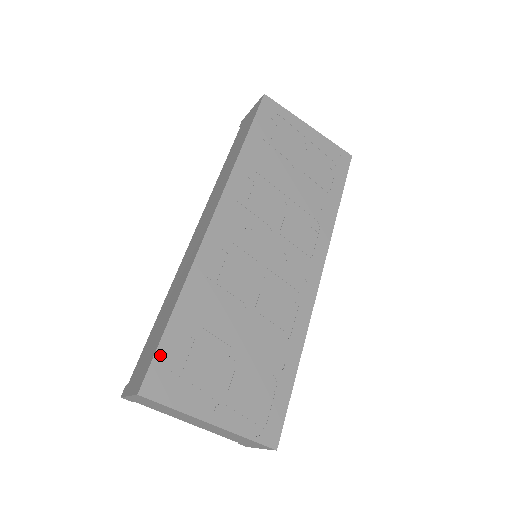
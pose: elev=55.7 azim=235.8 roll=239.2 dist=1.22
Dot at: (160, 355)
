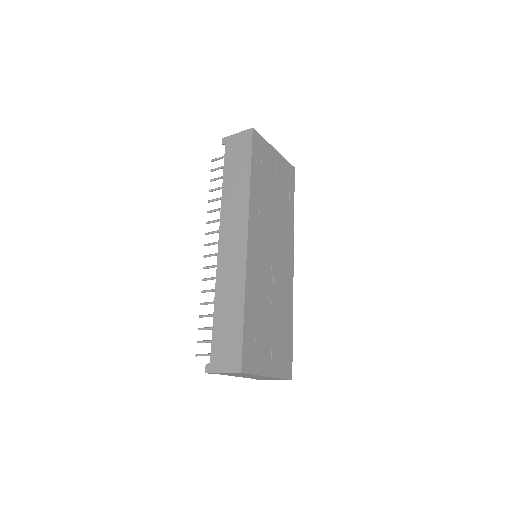
Dot at: (245, 345)
